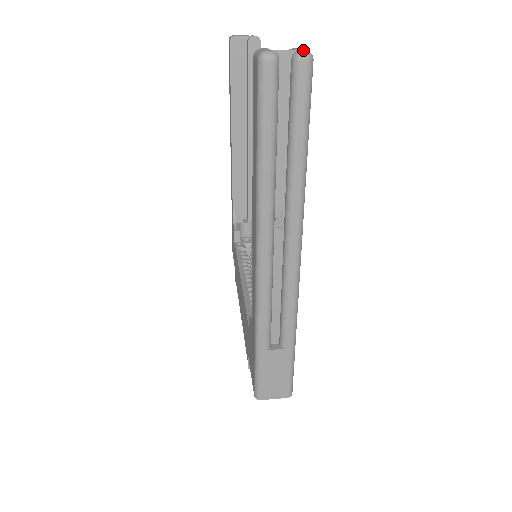
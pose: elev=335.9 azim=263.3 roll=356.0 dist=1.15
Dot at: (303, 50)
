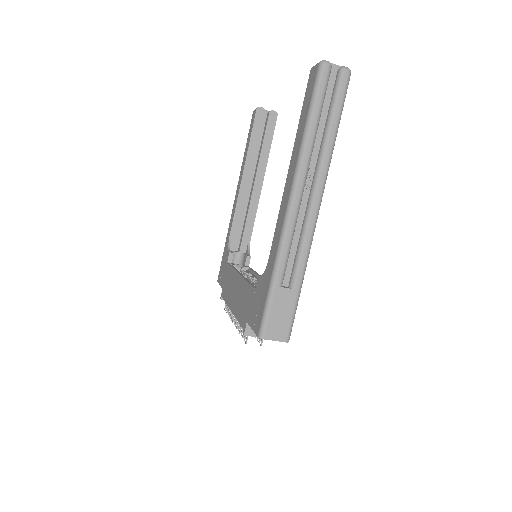
Dot at: (346, 67)
